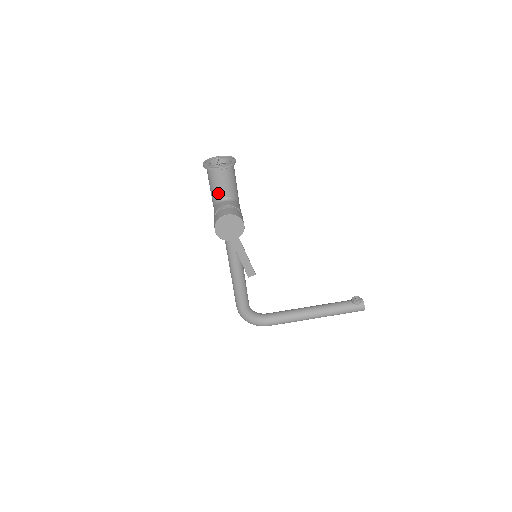
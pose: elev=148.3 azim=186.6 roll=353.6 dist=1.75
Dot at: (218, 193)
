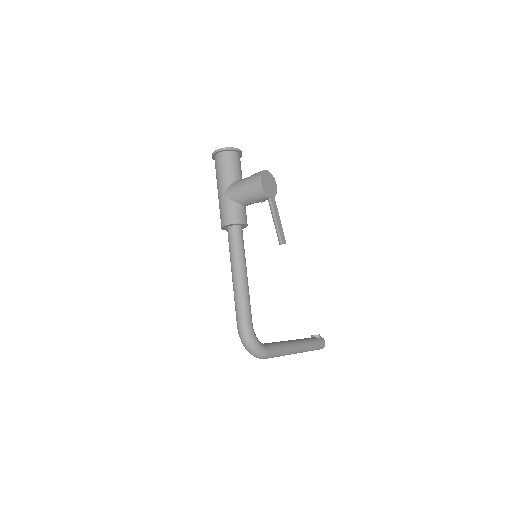
Dot at: (234, 173)
